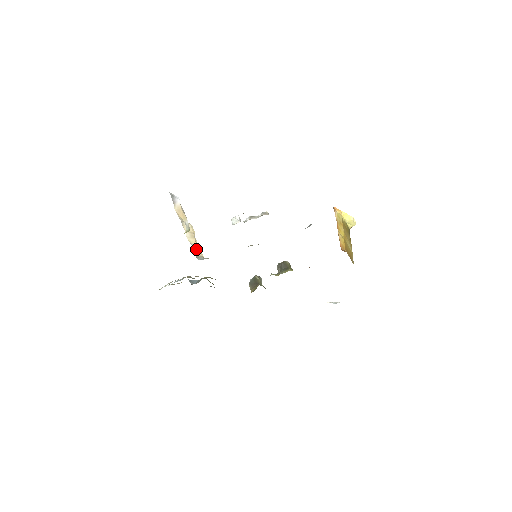
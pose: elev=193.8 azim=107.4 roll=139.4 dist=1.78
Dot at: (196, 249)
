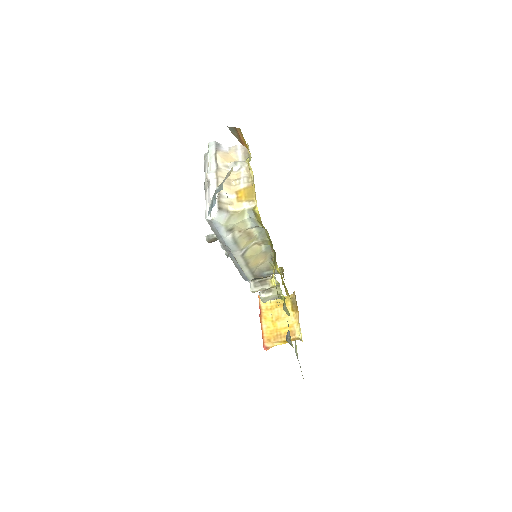
Dot at: (225, 198)
